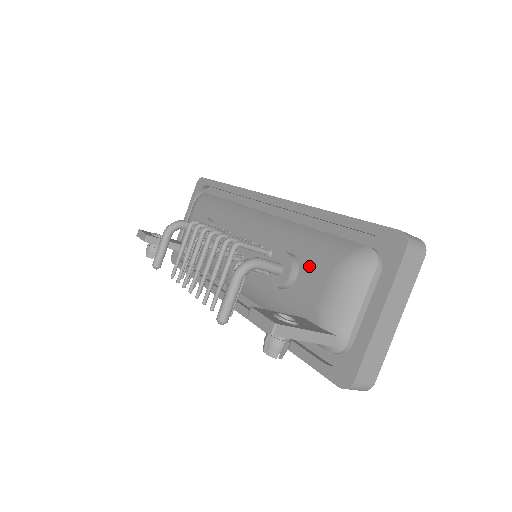
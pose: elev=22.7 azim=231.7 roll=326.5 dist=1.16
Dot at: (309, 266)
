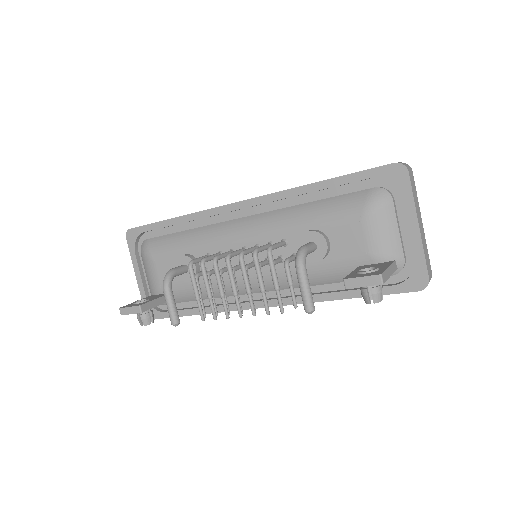
Dot at: (336, 229)
